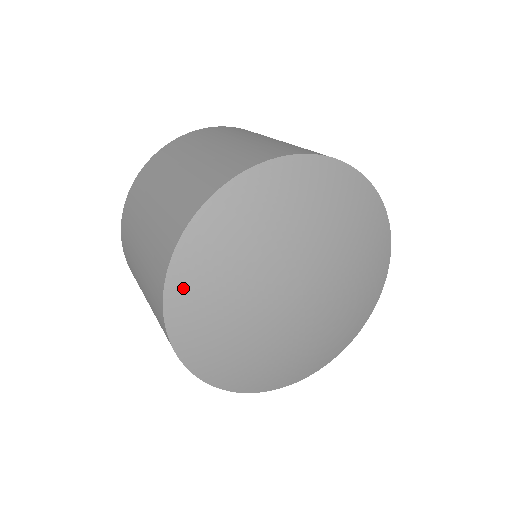
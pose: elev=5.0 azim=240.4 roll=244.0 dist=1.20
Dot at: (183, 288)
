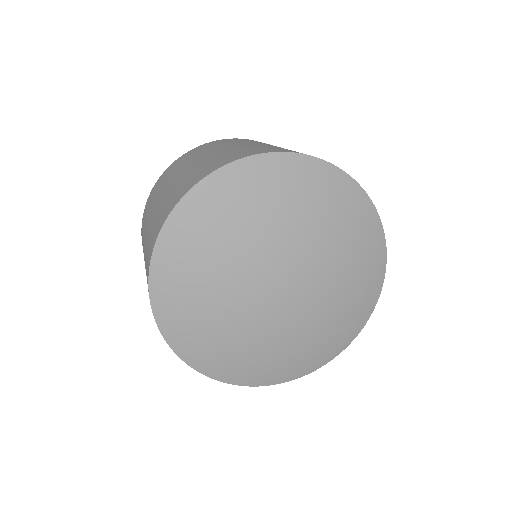
Dot at: (165, 284)
